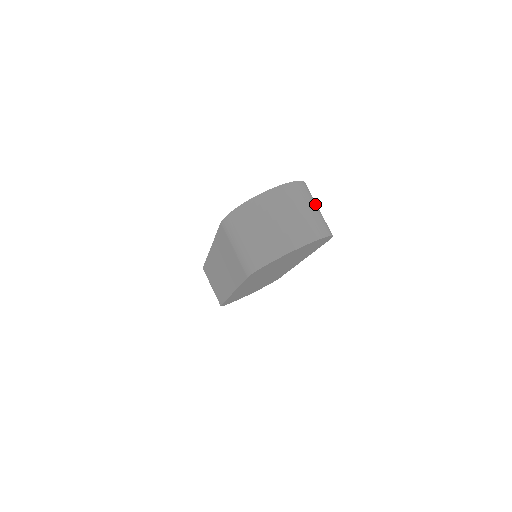
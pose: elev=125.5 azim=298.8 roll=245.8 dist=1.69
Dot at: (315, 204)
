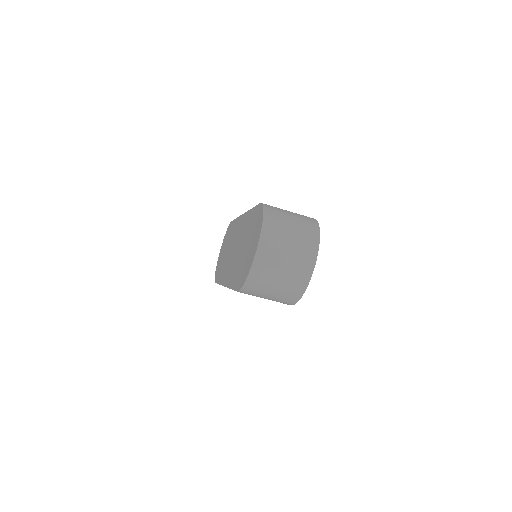
Dot at: (287, 216)
